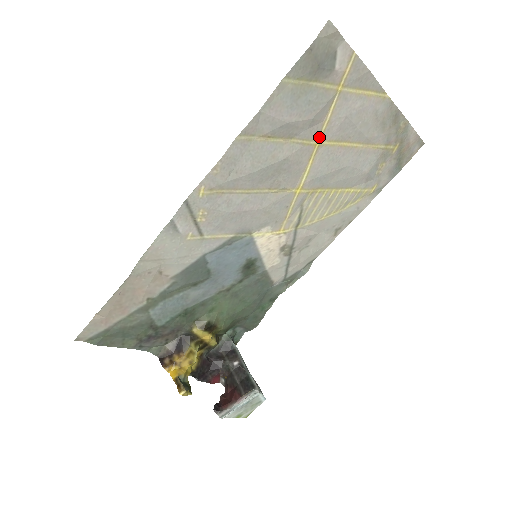
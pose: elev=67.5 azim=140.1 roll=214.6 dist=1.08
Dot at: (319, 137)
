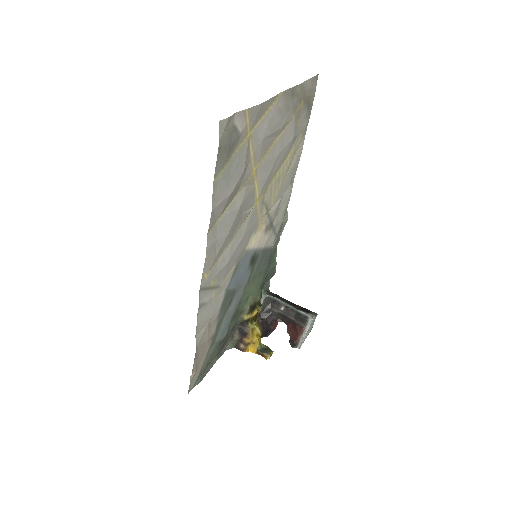
Dot at: (253, 168)
